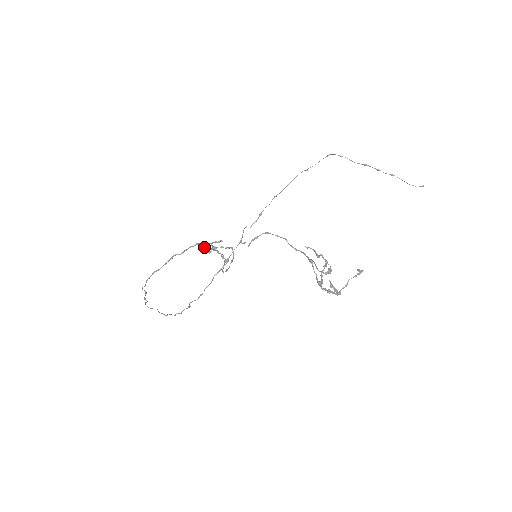
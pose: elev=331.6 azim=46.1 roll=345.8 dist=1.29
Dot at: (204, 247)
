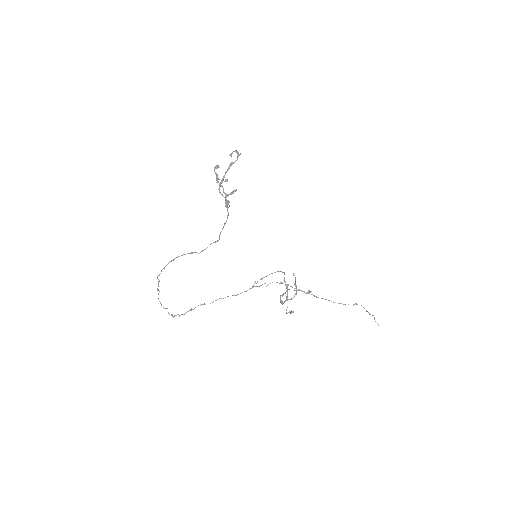
Dot at: (216, 174)
